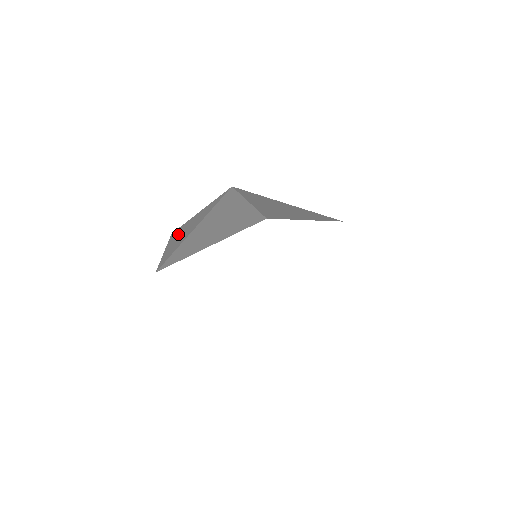
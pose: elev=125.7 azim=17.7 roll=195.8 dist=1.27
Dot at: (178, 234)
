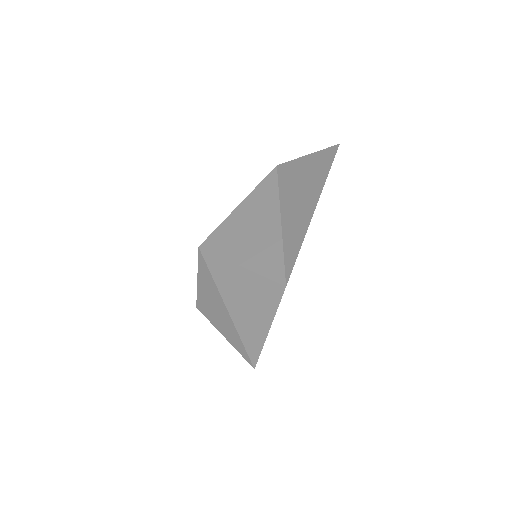
Dot at: (211, 314)
